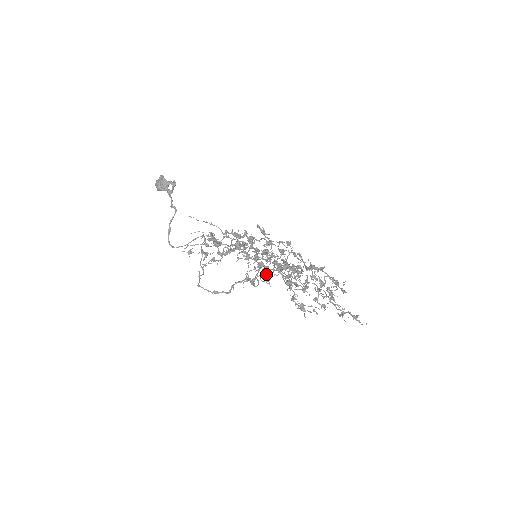
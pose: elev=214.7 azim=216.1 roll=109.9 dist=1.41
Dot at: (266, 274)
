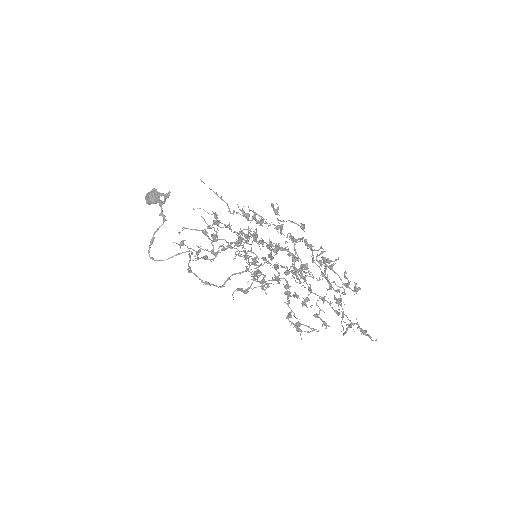
Dot at: (263, 281)
